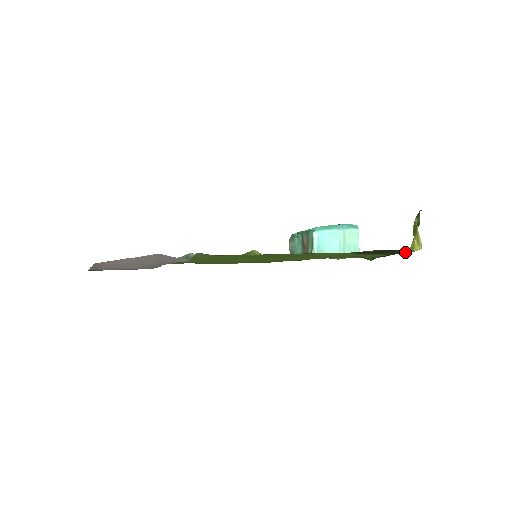
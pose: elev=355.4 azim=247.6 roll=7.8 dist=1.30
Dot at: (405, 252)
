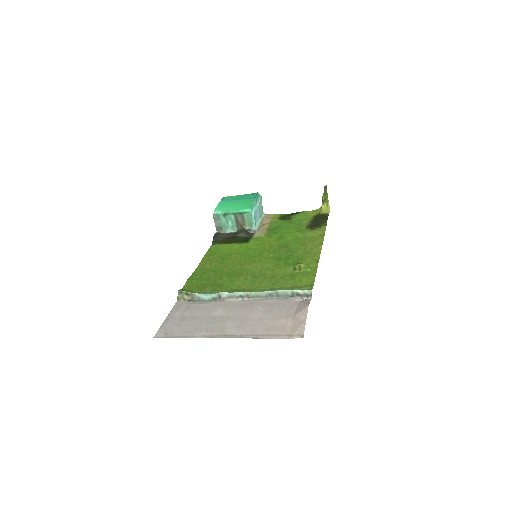
Dot at: (314, 211)
